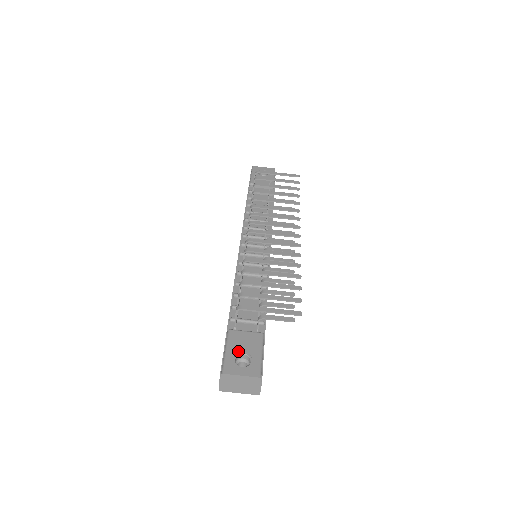
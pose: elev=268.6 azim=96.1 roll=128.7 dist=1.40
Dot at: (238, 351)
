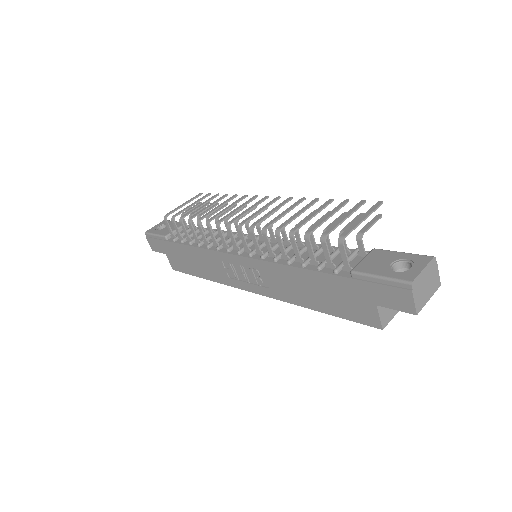
Dot at: (387, 267)
